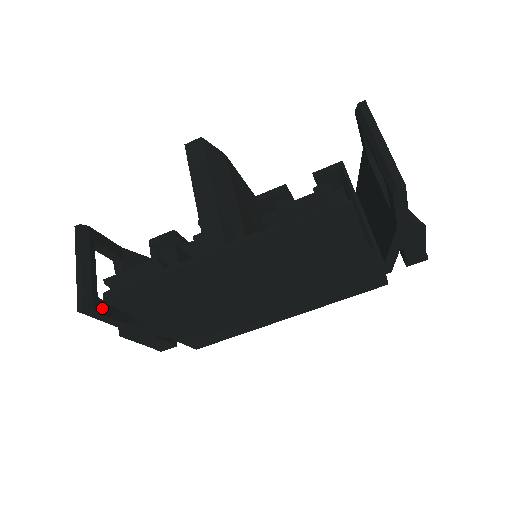
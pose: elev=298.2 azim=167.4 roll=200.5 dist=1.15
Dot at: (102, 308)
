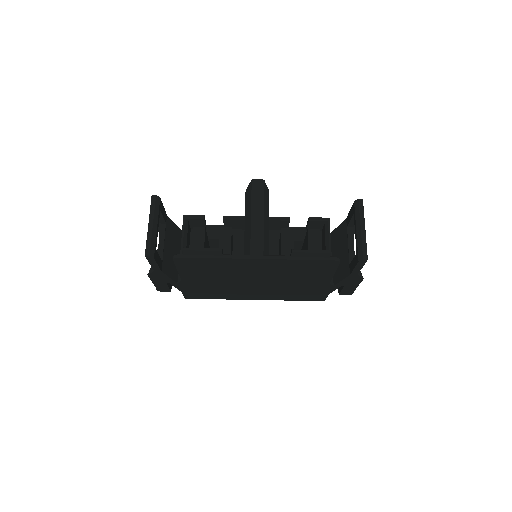
Dot at: (156, 257)
